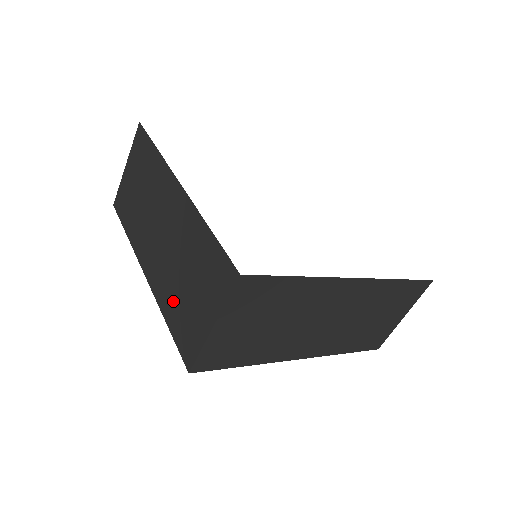
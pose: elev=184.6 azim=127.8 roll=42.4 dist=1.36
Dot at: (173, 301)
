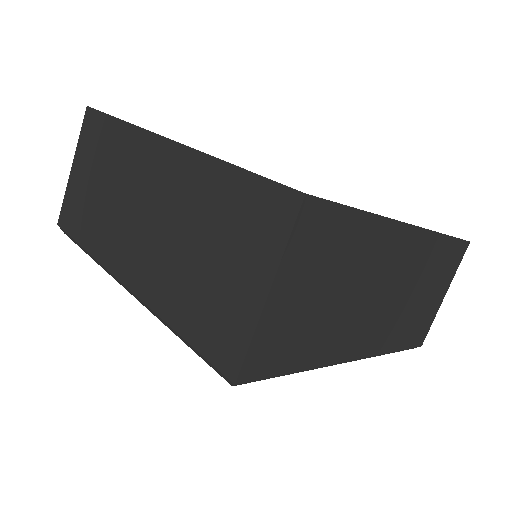
Dot at: (183, 294)
